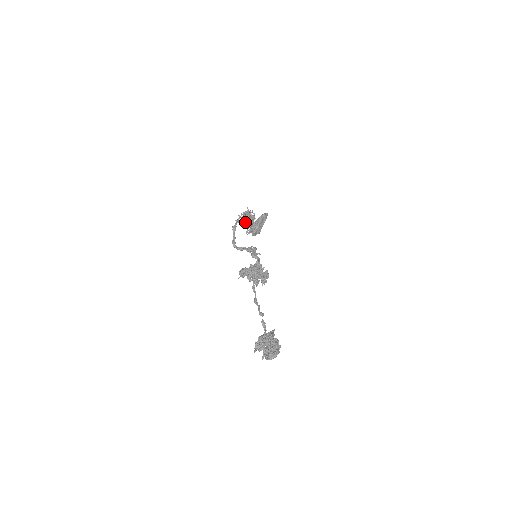
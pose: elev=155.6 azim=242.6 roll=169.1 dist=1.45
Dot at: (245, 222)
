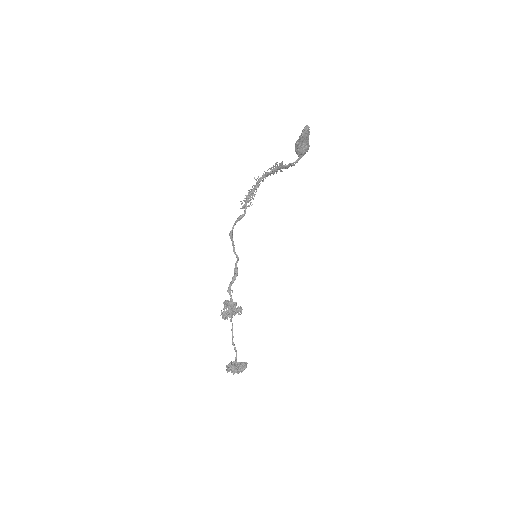
Dot at: occluded
